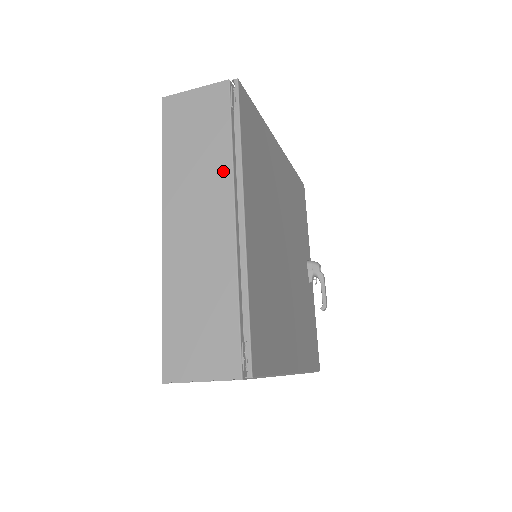
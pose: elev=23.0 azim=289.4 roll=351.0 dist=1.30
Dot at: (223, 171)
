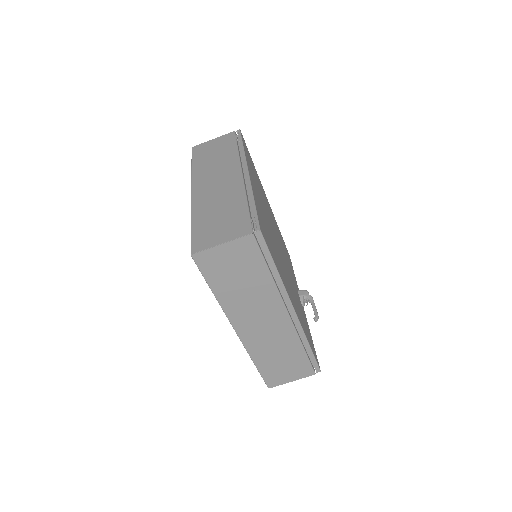
Dot at: (233, 160)
